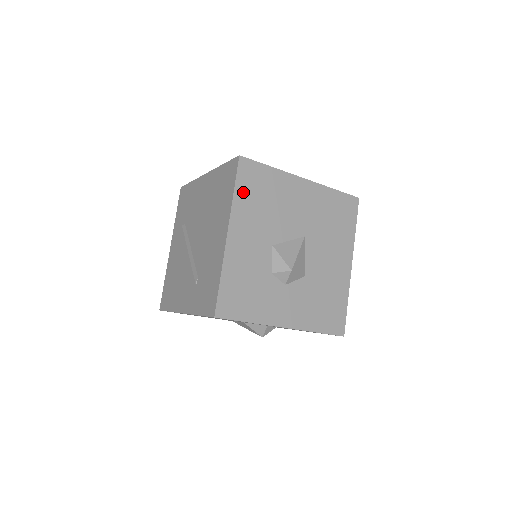
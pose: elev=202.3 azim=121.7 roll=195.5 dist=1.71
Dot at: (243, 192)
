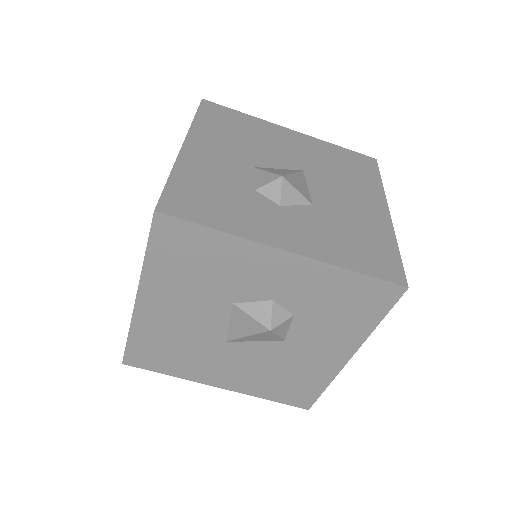
Dot at: (207, 121)
